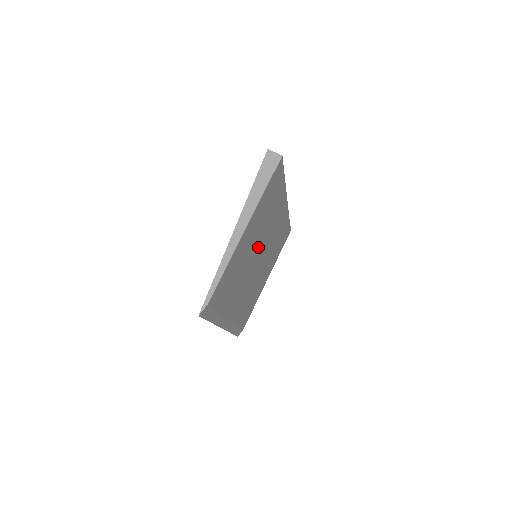
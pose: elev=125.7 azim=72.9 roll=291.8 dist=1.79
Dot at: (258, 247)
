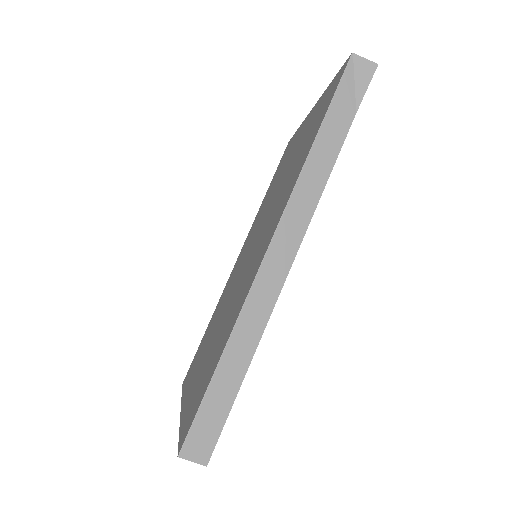
Dot at: occluded
